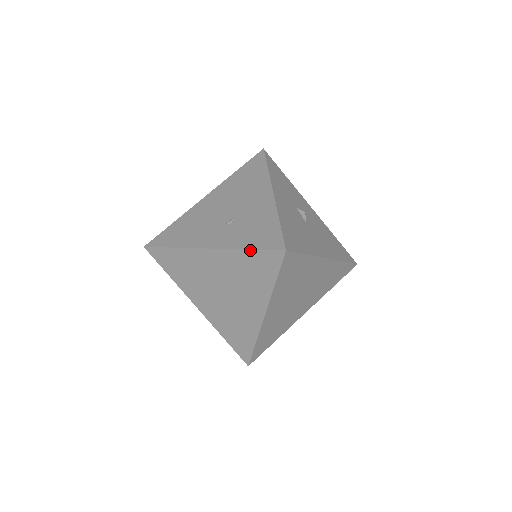
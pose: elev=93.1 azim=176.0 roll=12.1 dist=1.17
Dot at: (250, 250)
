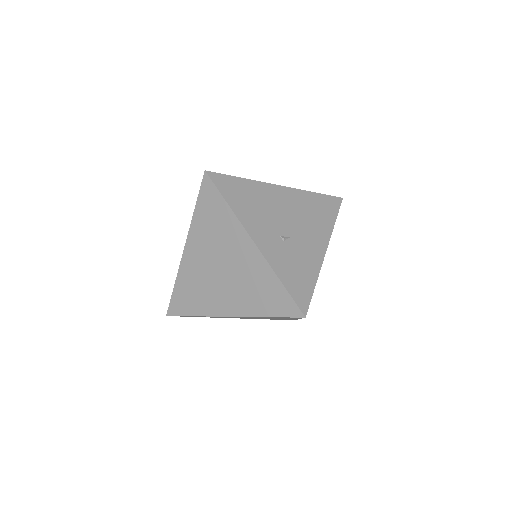
Dot at: (283, 285)
